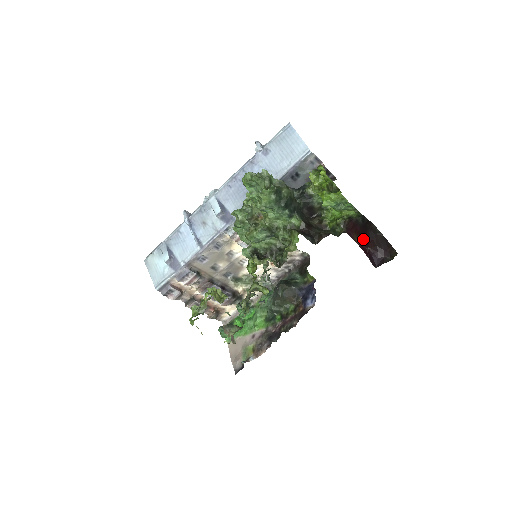
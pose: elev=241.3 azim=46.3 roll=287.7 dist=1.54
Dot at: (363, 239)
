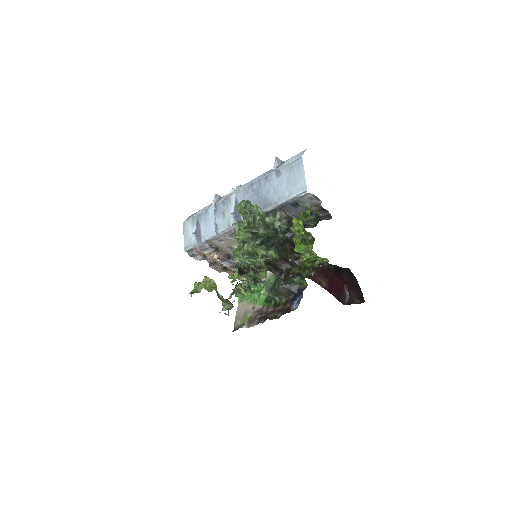
Dot at: (337, 280)
